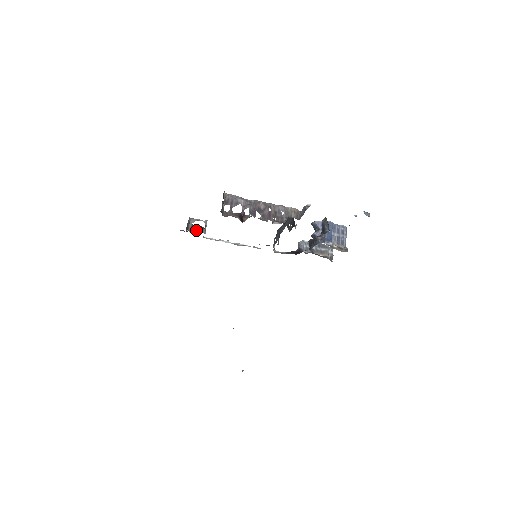
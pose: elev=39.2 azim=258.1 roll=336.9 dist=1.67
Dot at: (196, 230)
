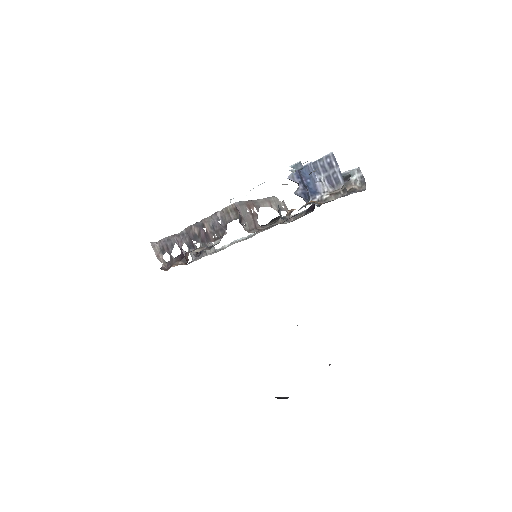
Dot at: (200, 254)
